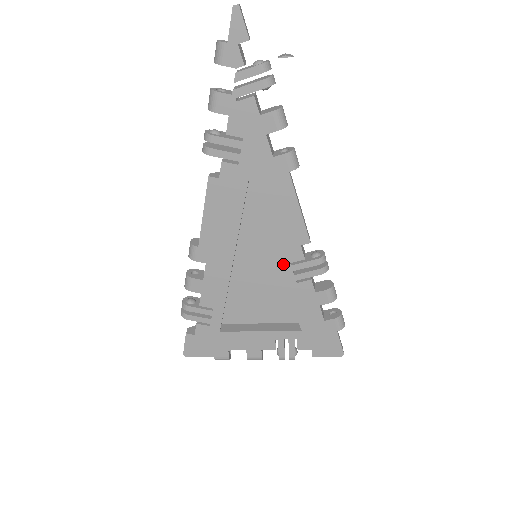
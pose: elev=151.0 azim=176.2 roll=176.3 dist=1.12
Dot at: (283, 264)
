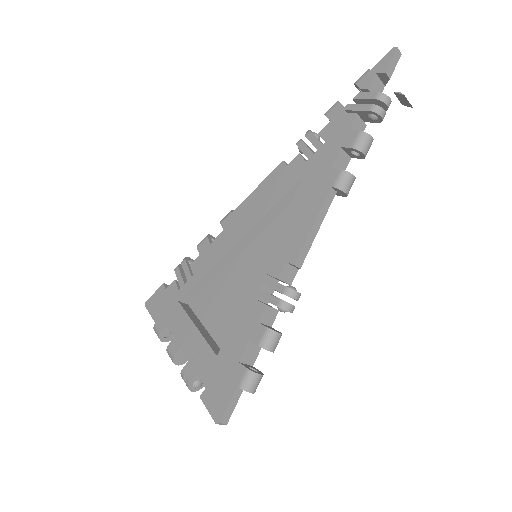
Dot at: (262, 271)
